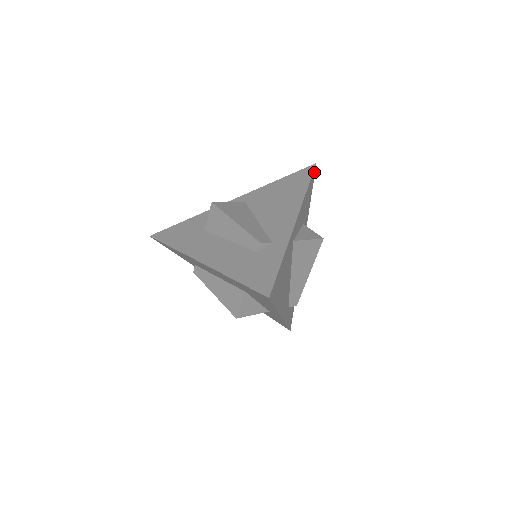
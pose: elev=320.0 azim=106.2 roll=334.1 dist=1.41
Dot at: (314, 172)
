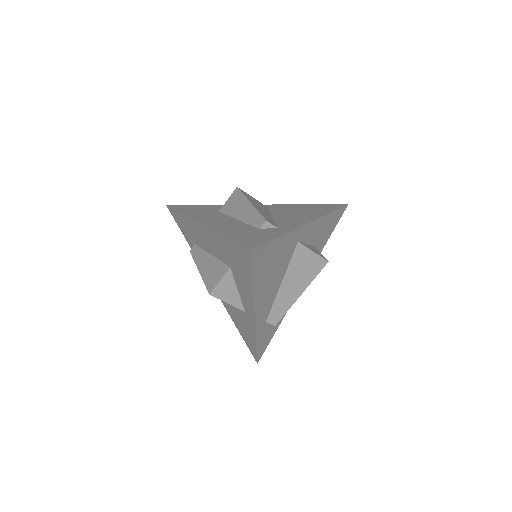
Dot at: (343, 210)
